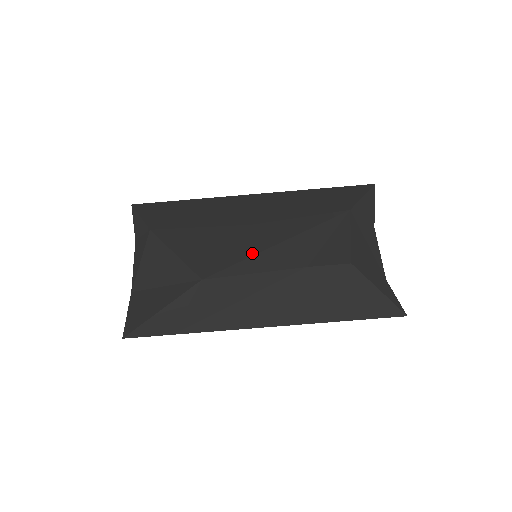
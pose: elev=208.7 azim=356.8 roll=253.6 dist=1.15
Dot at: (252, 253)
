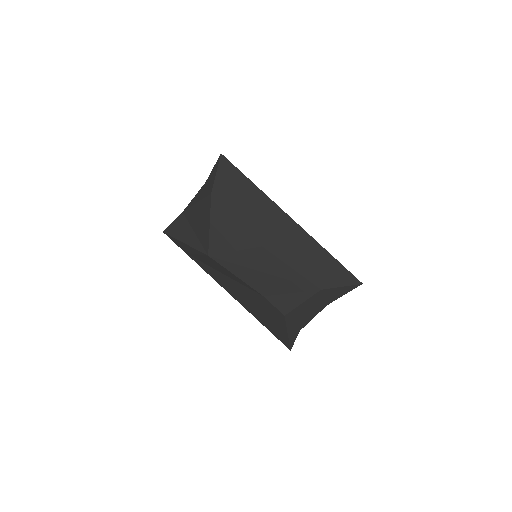
Dot at: (245, 265)
